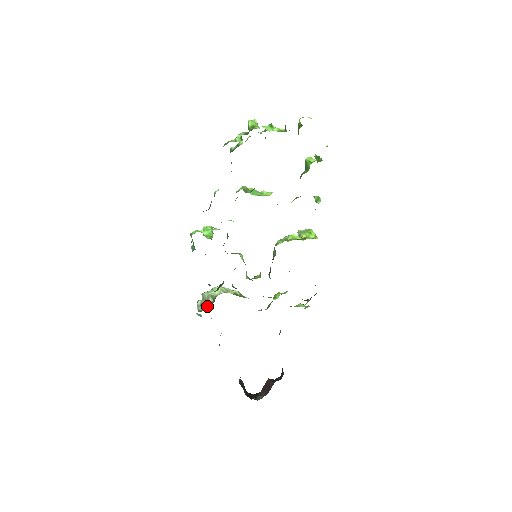
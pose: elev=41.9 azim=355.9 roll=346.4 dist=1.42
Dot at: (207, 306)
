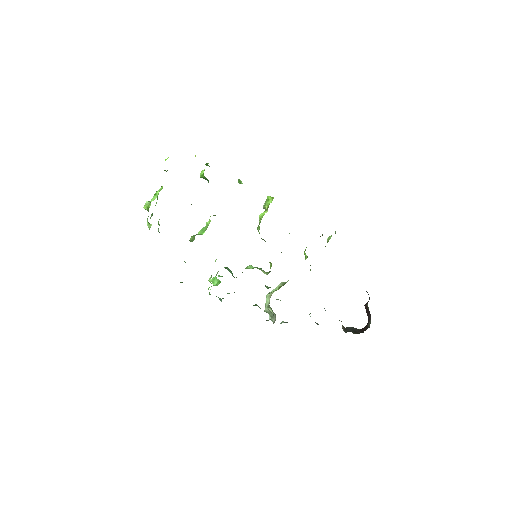
Dot at: (273, 315)
